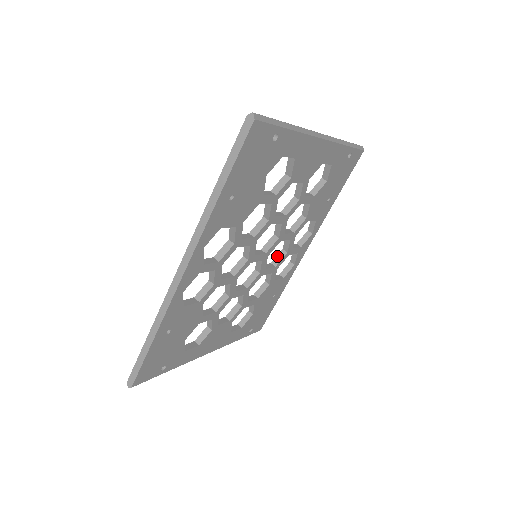
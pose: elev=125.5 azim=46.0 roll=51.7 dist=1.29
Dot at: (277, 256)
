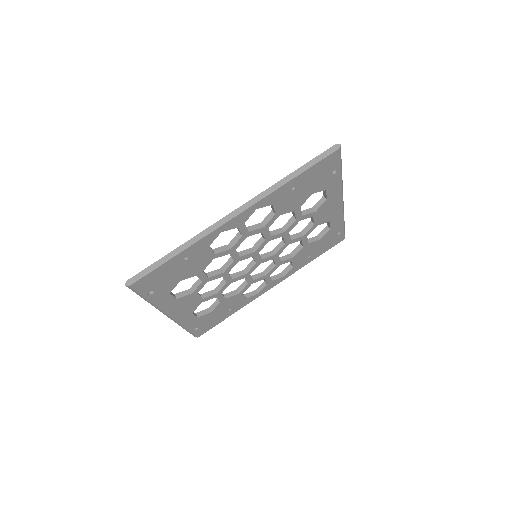
Dot at: (257, 274)
